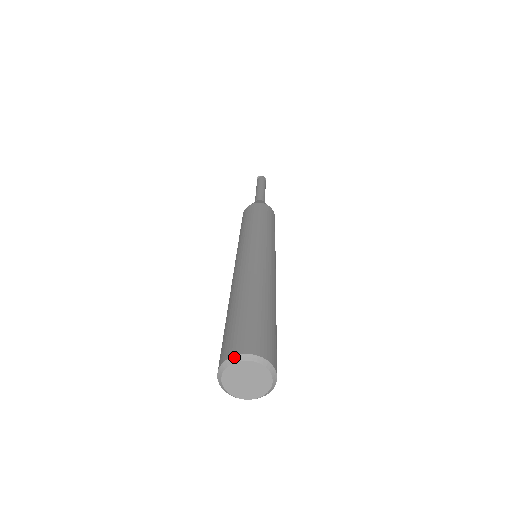
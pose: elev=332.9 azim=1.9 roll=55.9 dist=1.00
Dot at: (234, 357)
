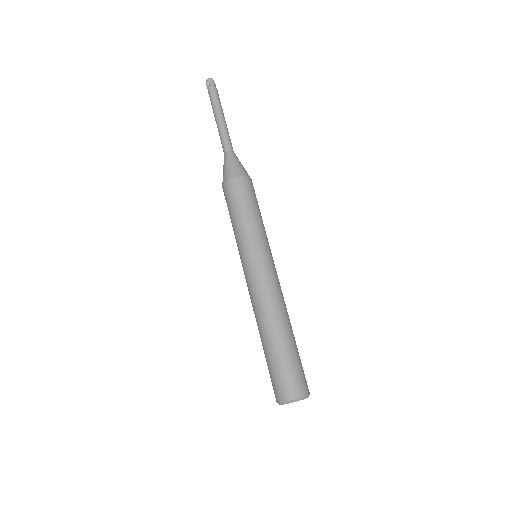
Dot at: (292, 401)
